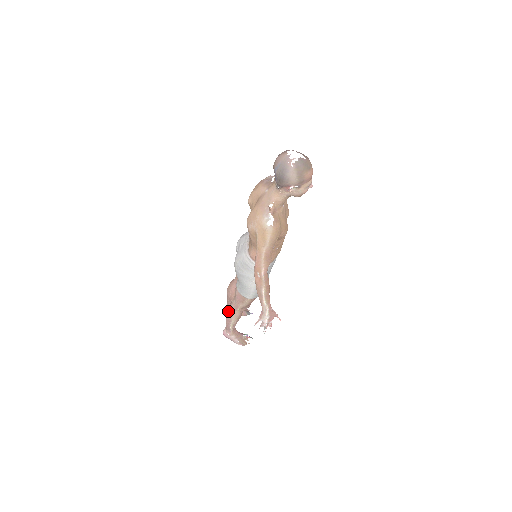
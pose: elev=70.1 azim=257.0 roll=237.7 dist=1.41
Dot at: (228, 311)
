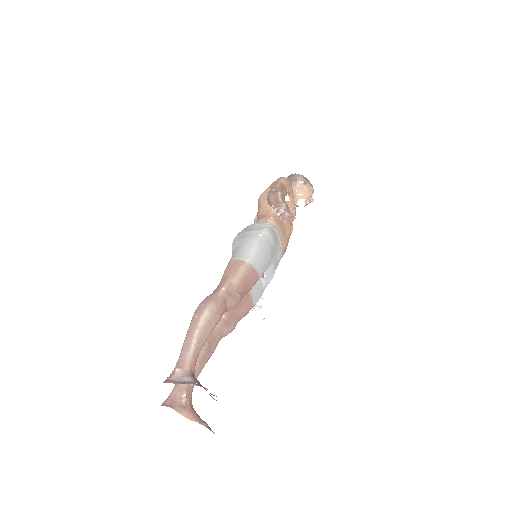
Dot at: occluded
